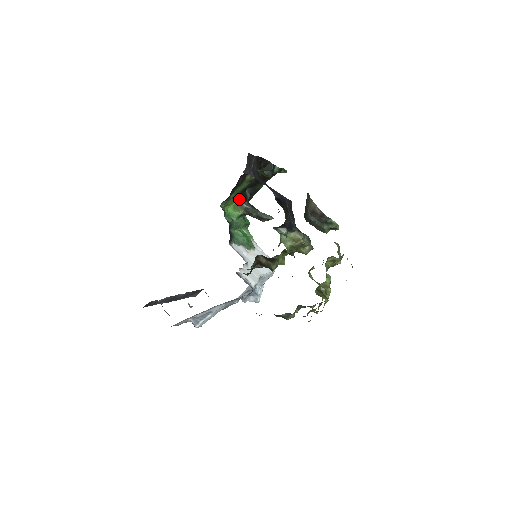
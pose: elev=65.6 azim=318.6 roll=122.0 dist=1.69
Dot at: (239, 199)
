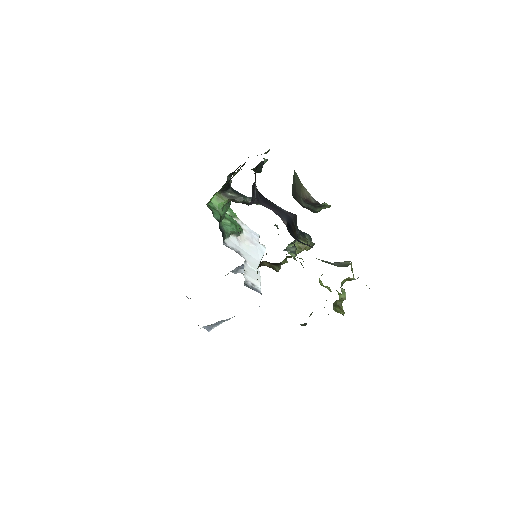
Dot at: (222, 189)
